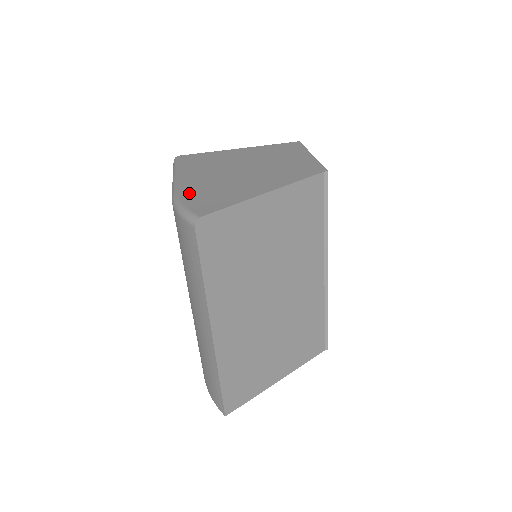
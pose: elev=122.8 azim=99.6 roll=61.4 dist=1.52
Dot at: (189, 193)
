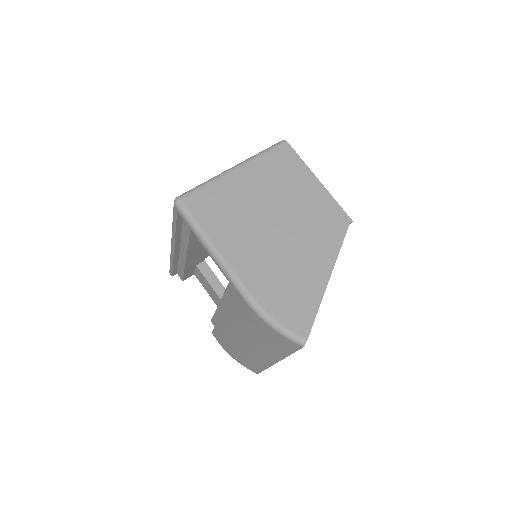
Dot at: (265, 296)
